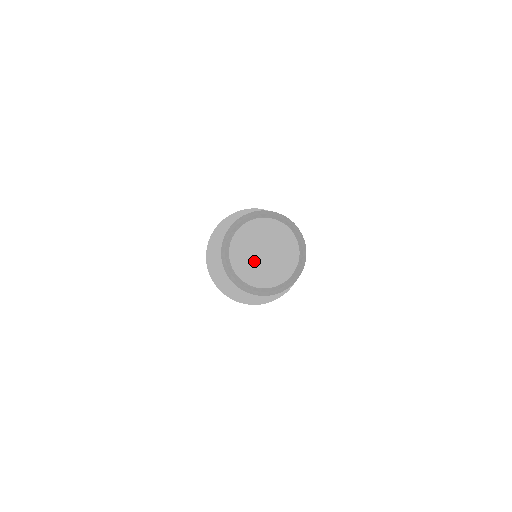
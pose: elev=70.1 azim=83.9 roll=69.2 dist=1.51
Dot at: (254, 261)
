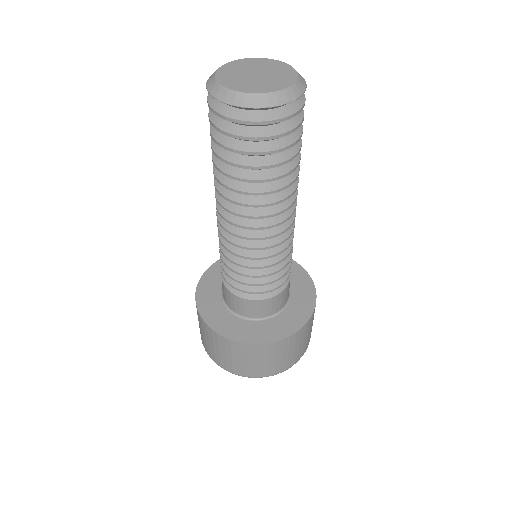
Dot at: (245, 79)
